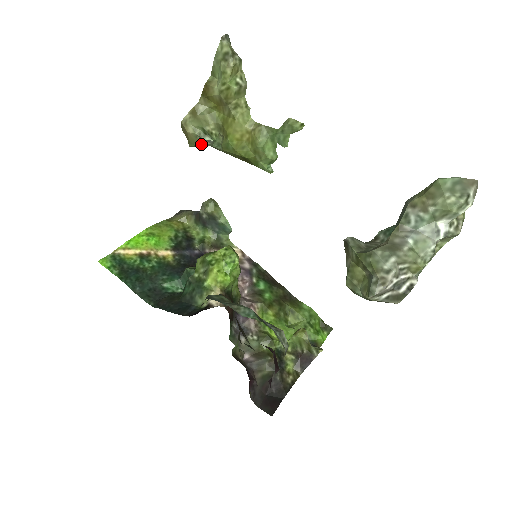
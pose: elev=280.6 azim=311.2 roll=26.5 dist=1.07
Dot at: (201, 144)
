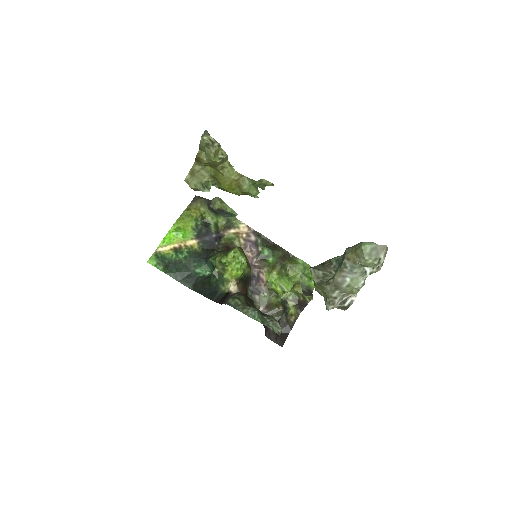
Dot at: occluded
